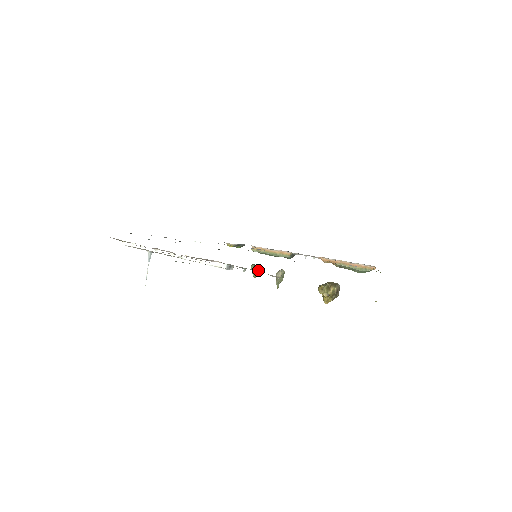
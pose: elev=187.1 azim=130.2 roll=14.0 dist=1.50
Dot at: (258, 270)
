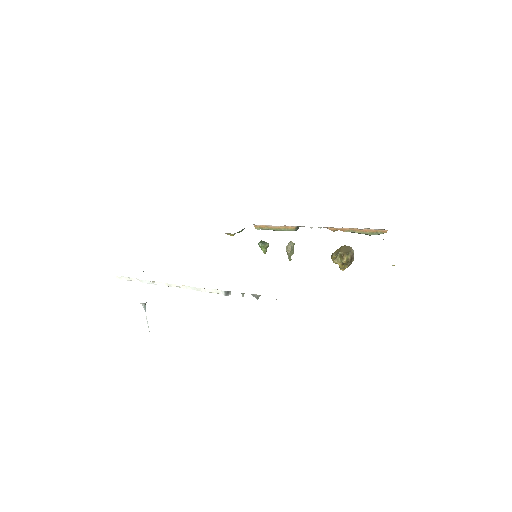
Dot at: (267, 246)
